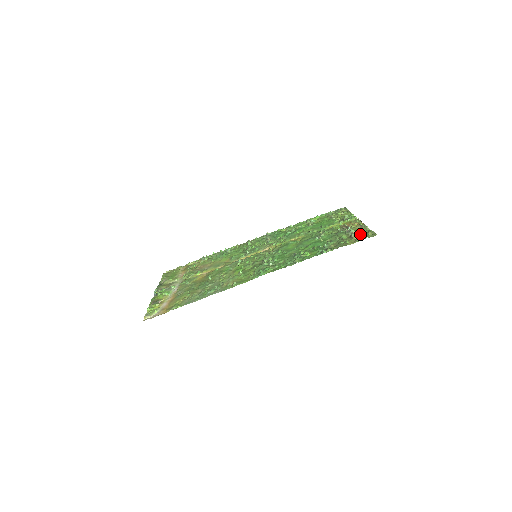
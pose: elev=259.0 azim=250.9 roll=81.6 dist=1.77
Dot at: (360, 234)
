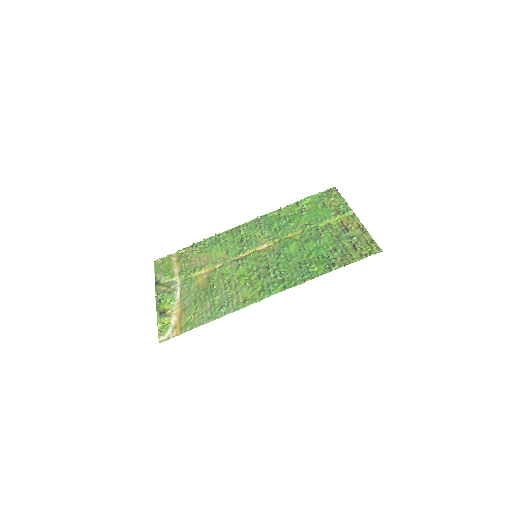
Dot at: (364, 245)
